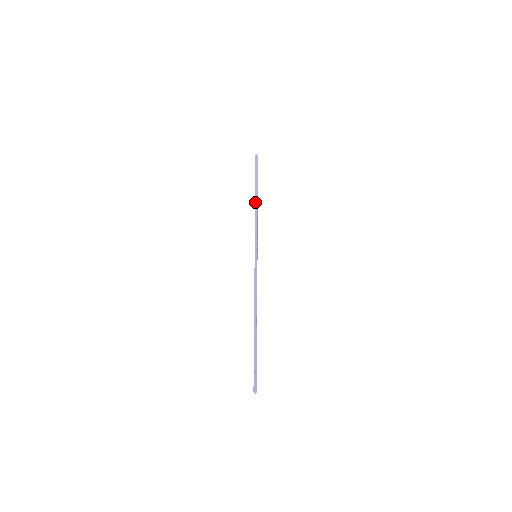
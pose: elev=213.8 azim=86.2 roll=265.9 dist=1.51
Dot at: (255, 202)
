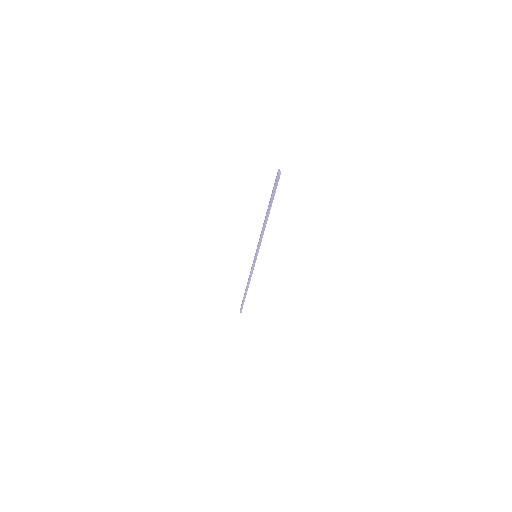
Dot at: occluded
